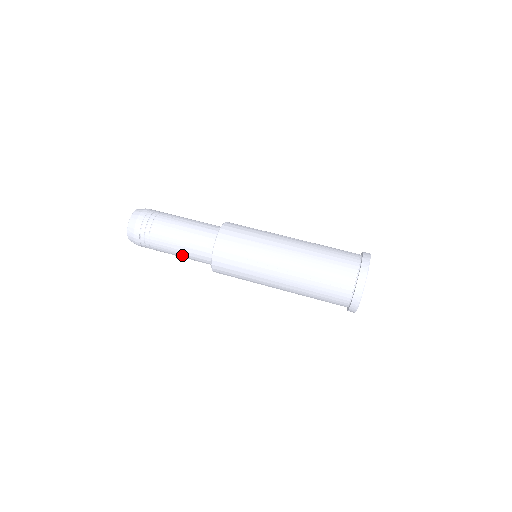
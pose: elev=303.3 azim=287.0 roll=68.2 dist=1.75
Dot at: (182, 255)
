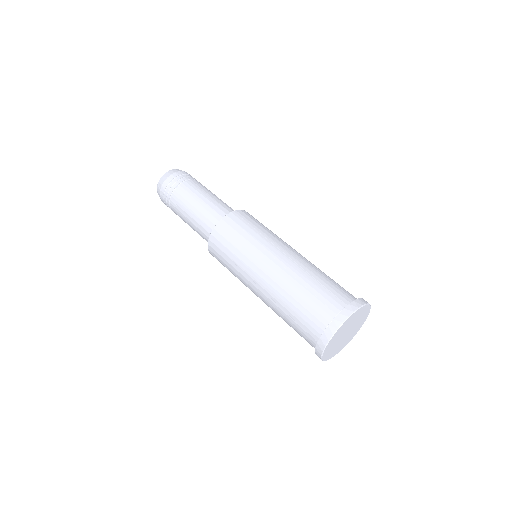
Dot at: (192, 215)
